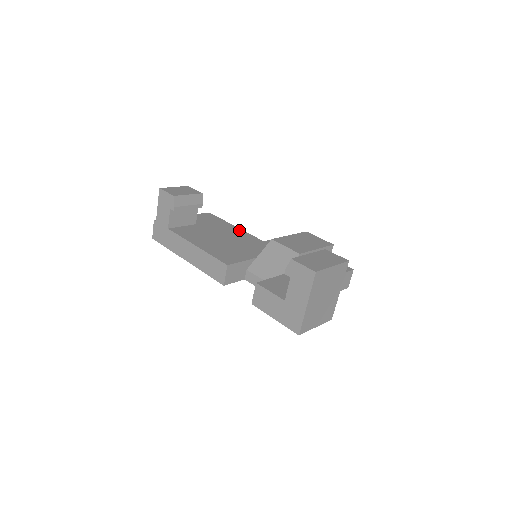
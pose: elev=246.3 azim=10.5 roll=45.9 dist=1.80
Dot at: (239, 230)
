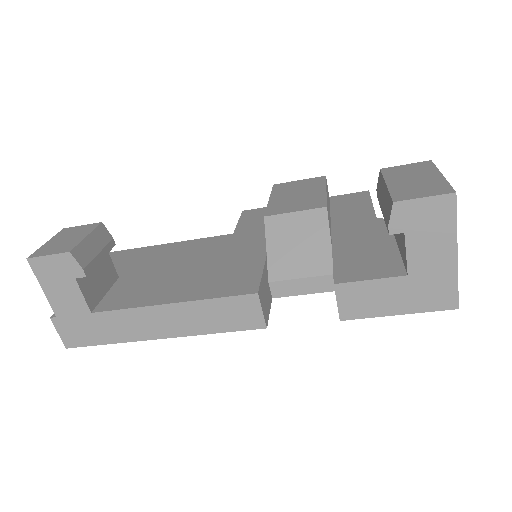
Dot at: (183, 243)
